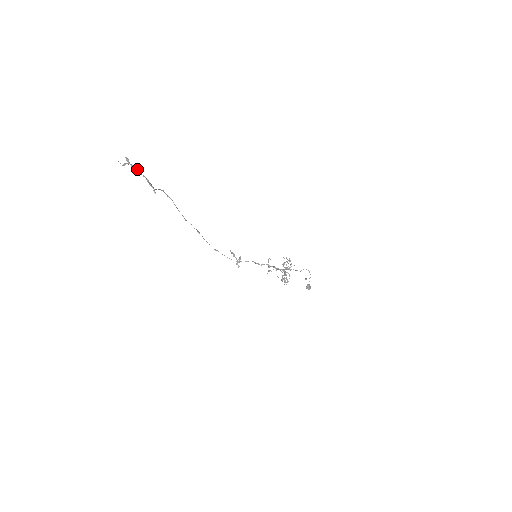
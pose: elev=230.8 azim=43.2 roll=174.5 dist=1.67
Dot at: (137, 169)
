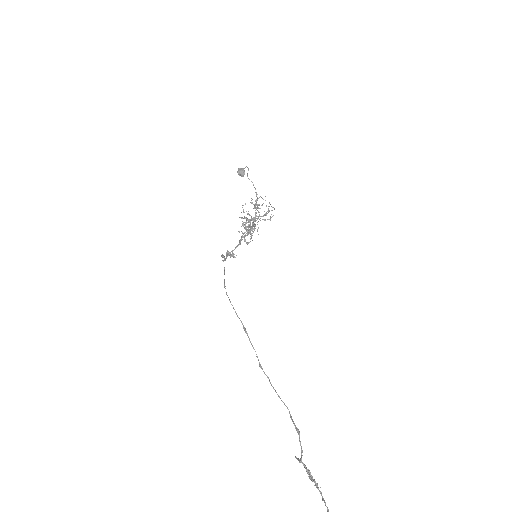
Dot at: out of frame
